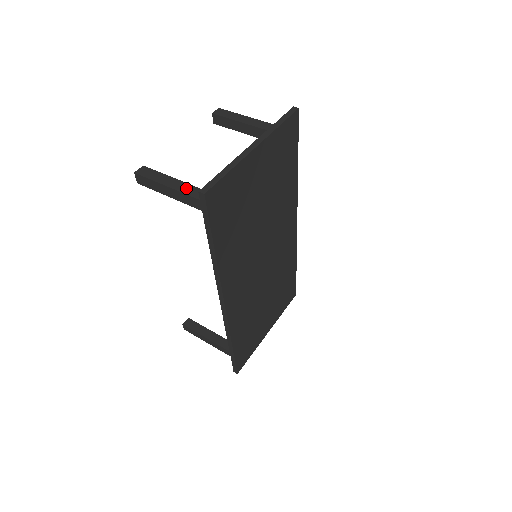
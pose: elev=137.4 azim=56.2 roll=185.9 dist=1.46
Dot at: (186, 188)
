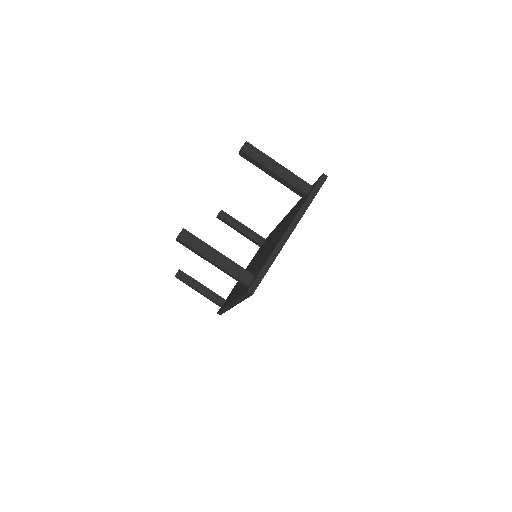
Dot at: (228, 264)
